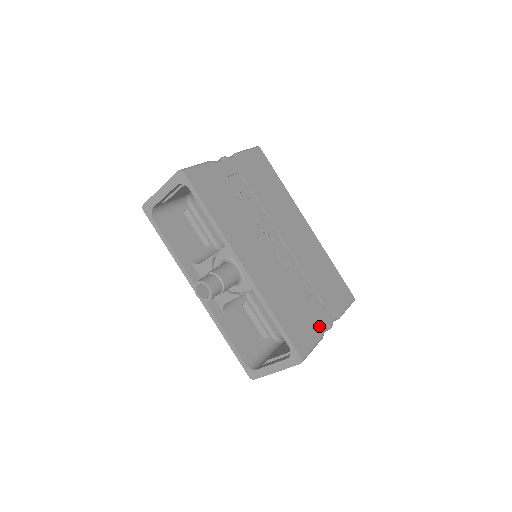
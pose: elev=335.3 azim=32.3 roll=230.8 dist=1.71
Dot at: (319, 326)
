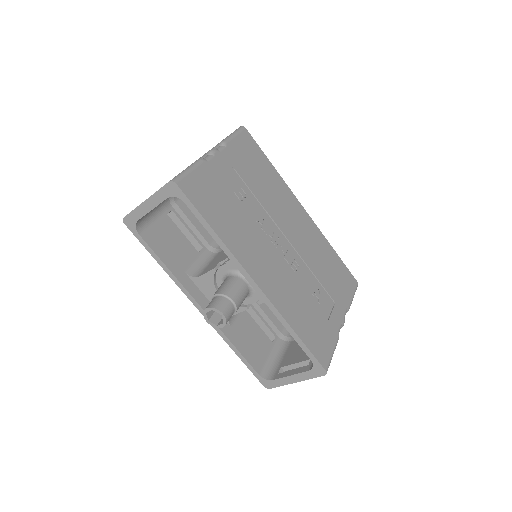
Dot at: (334, 327)
